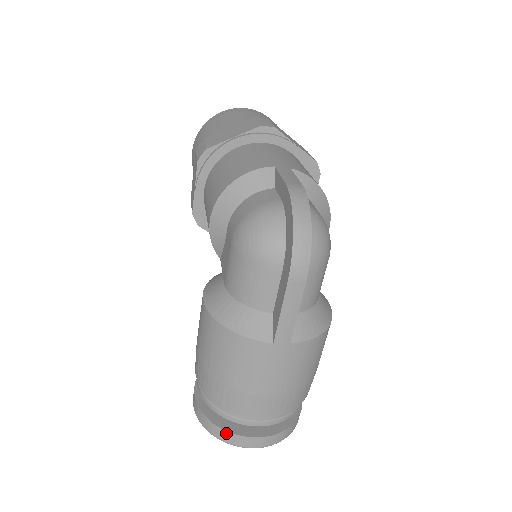
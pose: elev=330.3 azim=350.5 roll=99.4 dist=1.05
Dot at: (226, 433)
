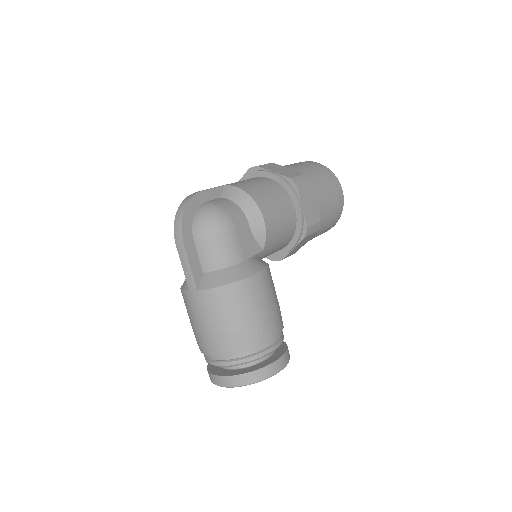
Dot at: (209, 373)
